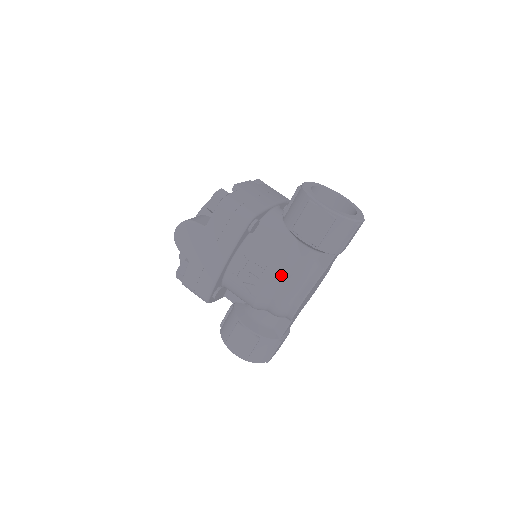
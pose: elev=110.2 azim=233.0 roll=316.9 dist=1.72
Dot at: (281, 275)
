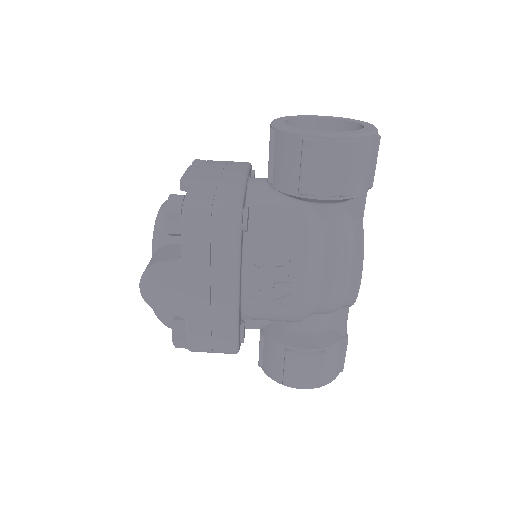
Dot at: (318, 261)
